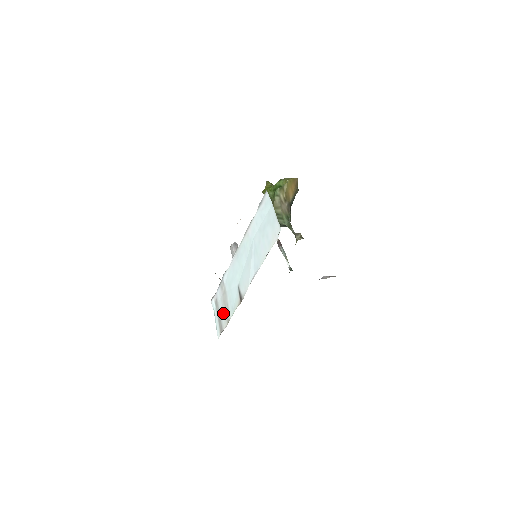
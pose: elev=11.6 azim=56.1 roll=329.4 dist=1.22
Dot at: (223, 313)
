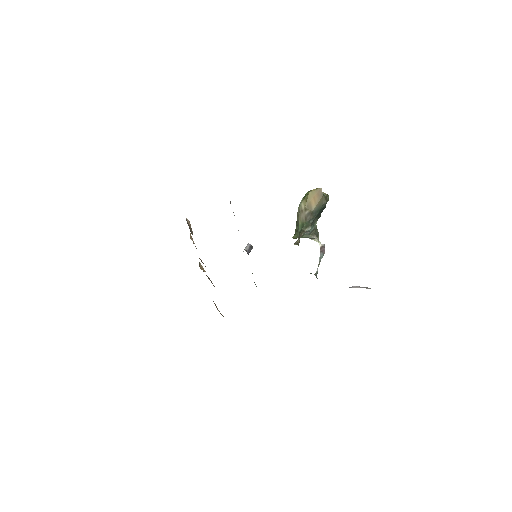
Dot at: occluded
